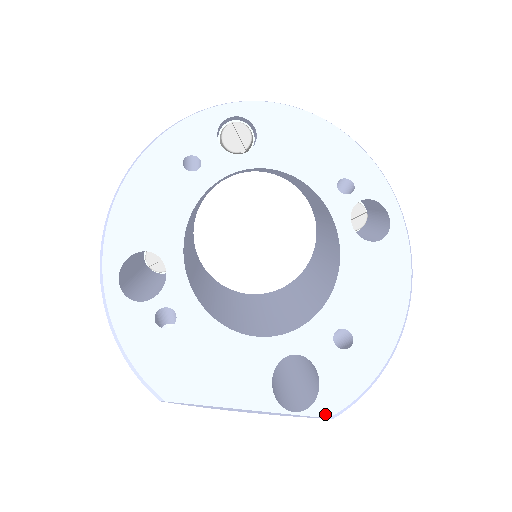
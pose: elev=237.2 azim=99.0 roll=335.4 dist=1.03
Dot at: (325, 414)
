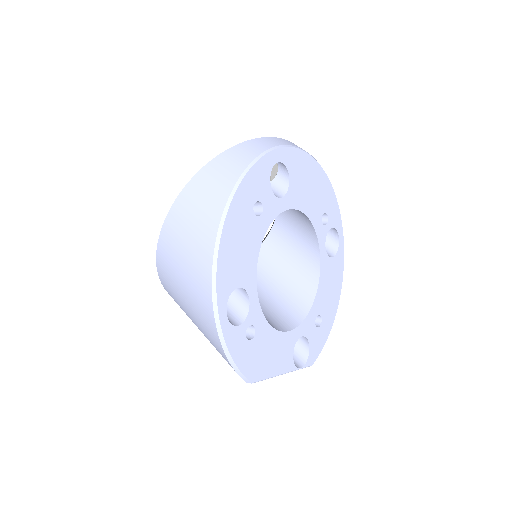
Dot at: (310, 365)
